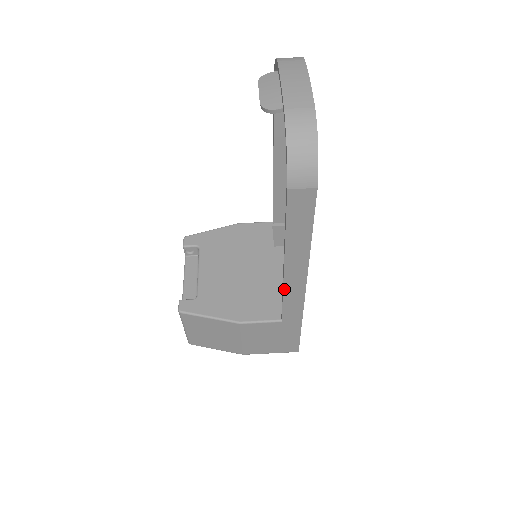
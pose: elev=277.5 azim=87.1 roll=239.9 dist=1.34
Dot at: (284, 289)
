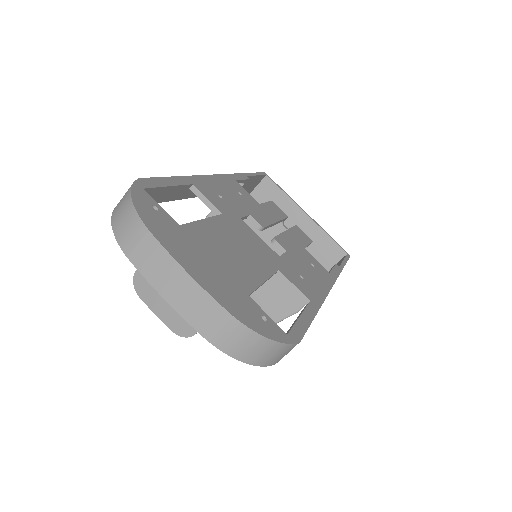
Dot at: occluded
